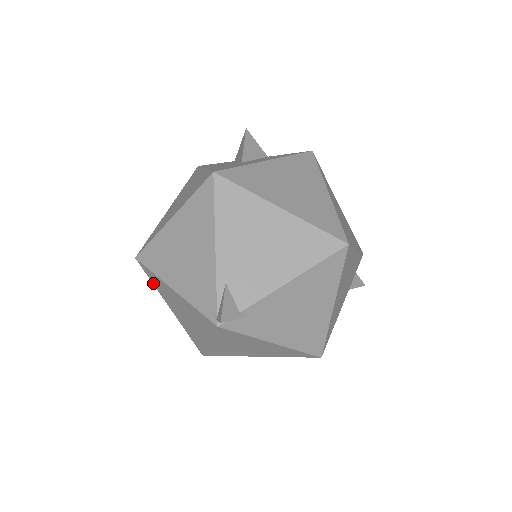
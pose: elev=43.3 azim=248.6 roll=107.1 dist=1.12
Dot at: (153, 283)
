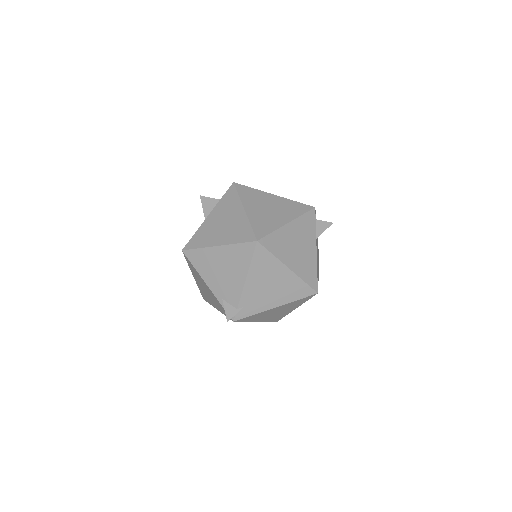
Dot at: occluded
